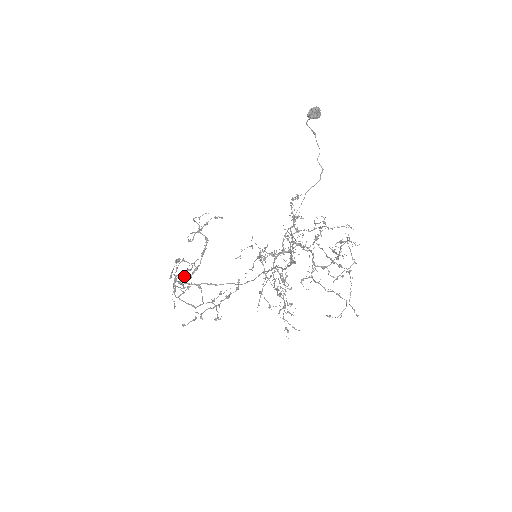
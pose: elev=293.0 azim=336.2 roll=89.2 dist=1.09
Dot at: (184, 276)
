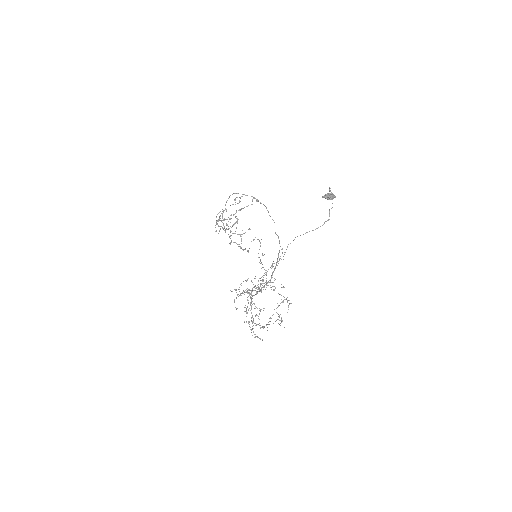
Dot at: (223, 223)
